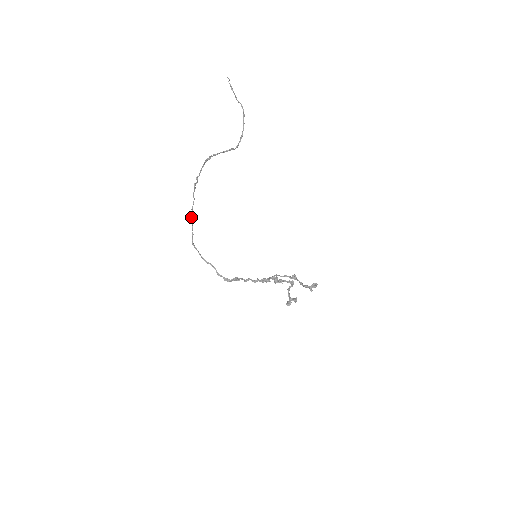
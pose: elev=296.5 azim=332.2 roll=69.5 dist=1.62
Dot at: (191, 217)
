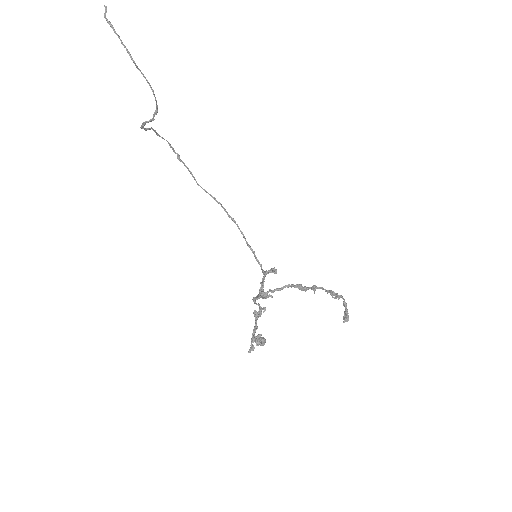
Dot at: (205, 191)
